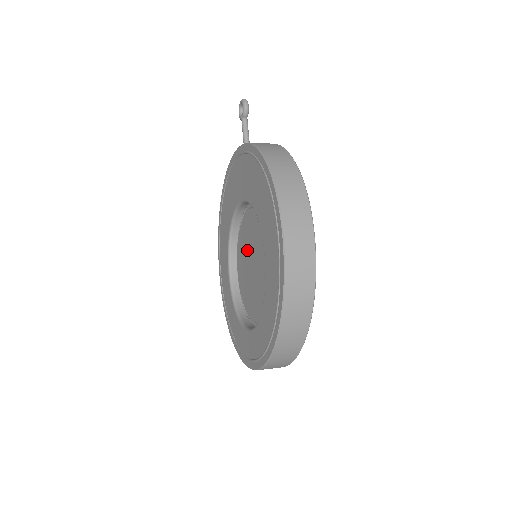
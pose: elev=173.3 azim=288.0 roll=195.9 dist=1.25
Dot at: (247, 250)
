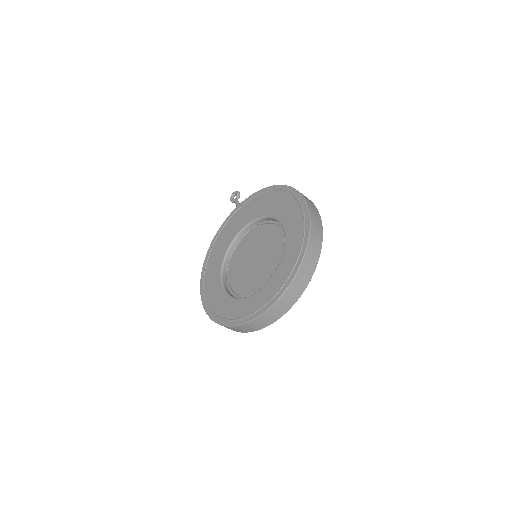
Dot at: (247, 256)
